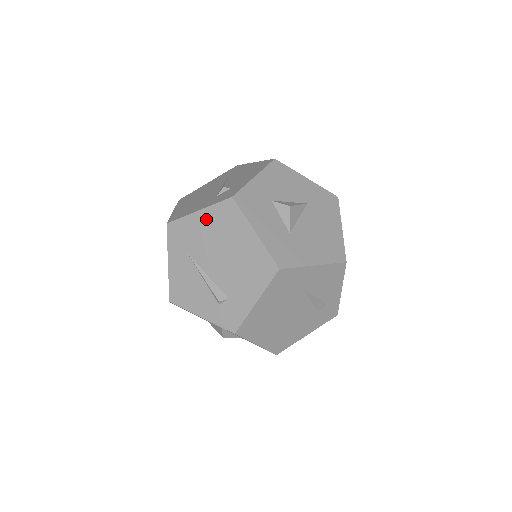
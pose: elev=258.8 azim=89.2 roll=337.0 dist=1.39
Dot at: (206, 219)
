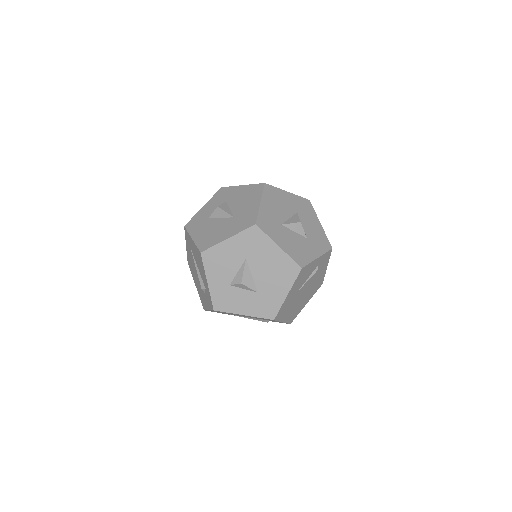
Dot at: occluded
